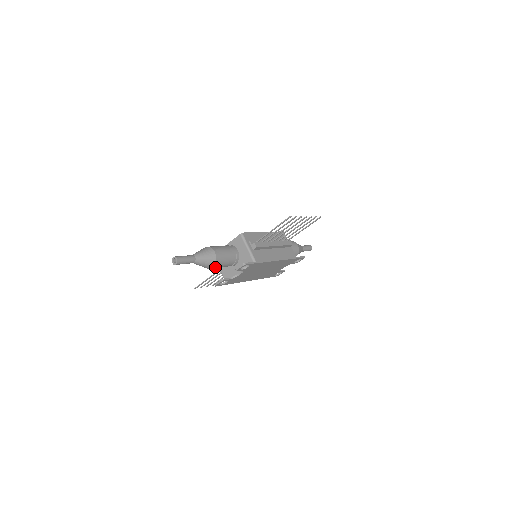
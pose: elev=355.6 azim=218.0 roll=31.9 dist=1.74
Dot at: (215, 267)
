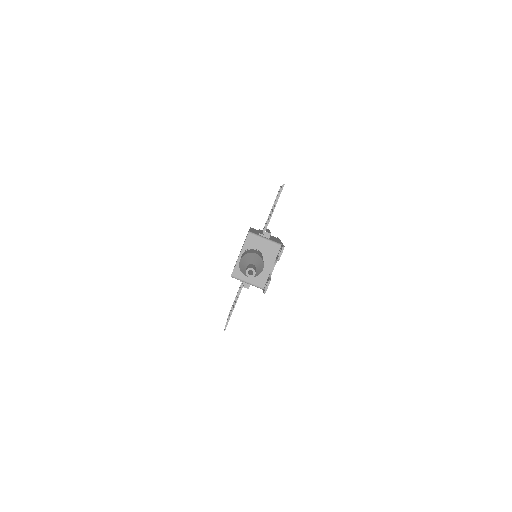
Dot at: (262, 270)
